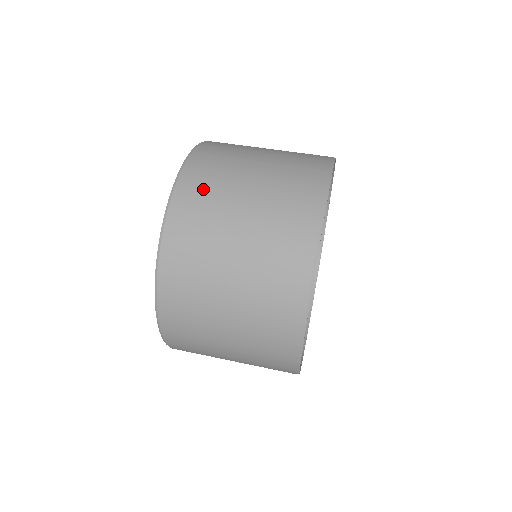
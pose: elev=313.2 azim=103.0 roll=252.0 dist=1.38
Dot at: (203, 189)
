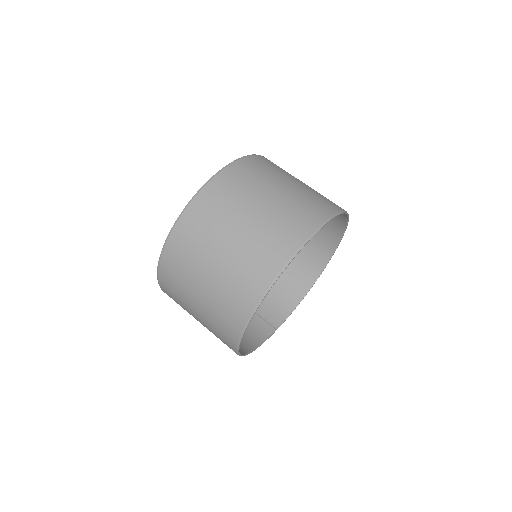
Dot at: (210, 211)
